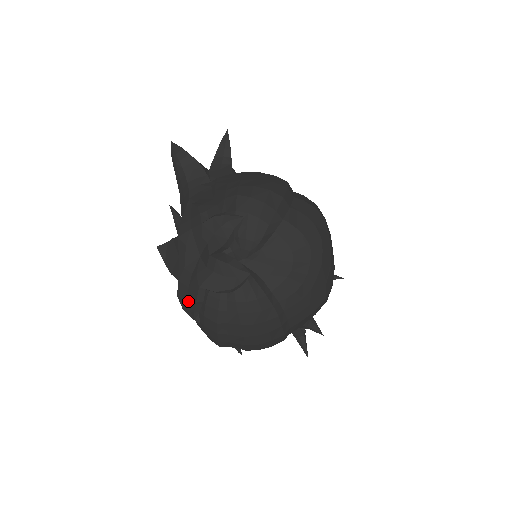
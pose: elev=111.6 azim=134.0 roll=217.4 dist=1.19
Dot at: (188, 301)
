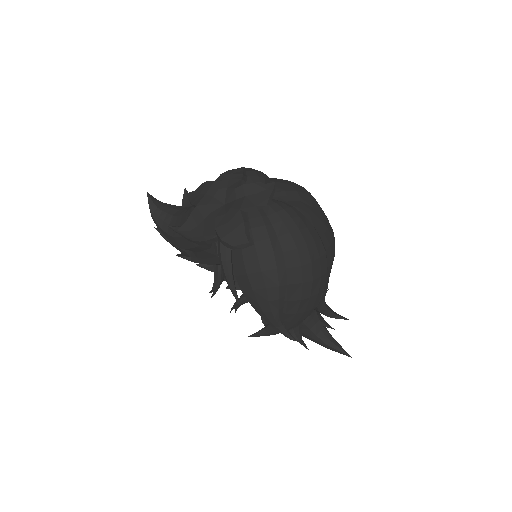
Dot at: (234, 231)
